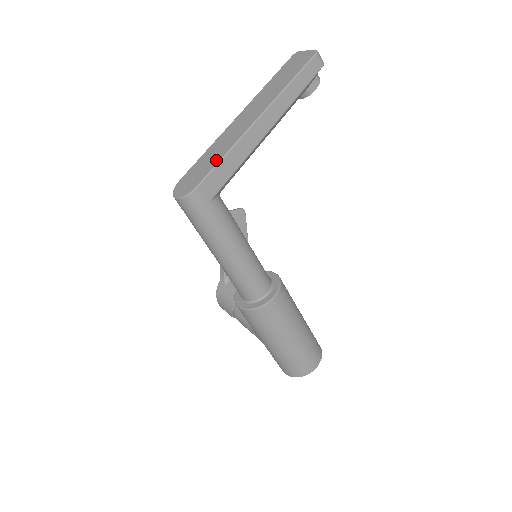
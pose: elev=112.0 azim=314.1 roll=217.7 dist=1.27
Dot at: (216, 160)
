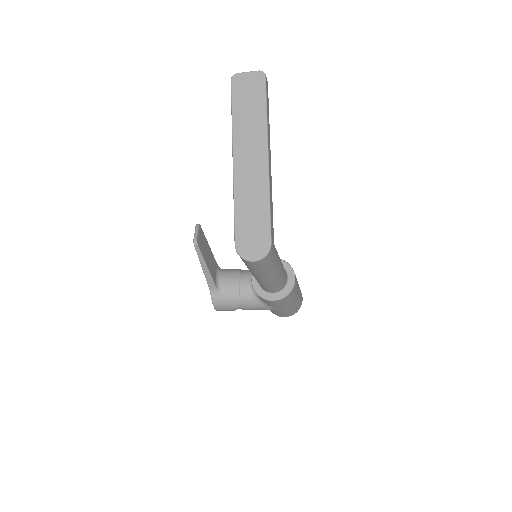
Dot at: (265, 211)
